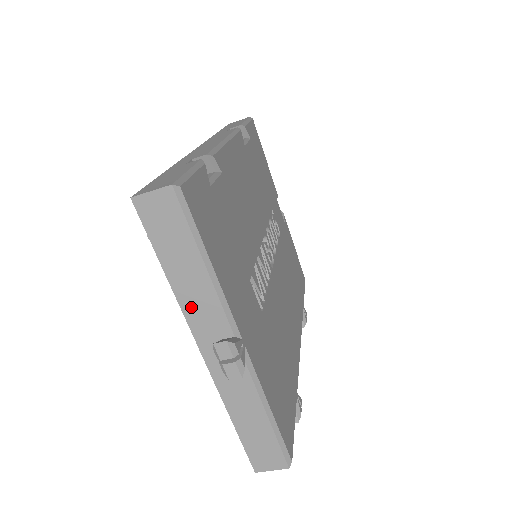
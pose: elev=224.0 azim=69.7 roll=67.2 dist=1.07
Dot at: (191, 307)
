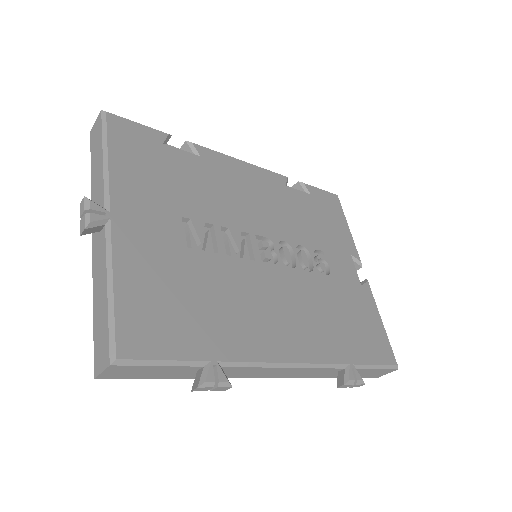
Dot at: (94, 195)
